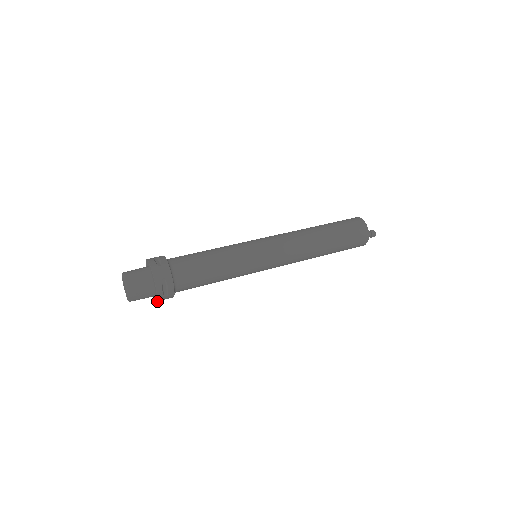
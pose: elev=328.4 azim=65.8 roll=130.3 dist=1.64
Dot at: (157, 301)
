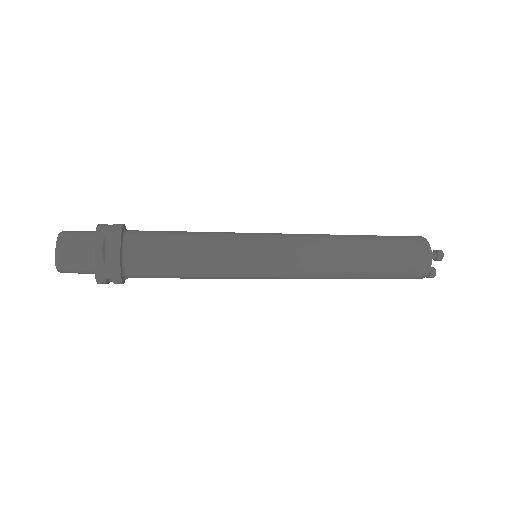
Dot at: (96, 276)
